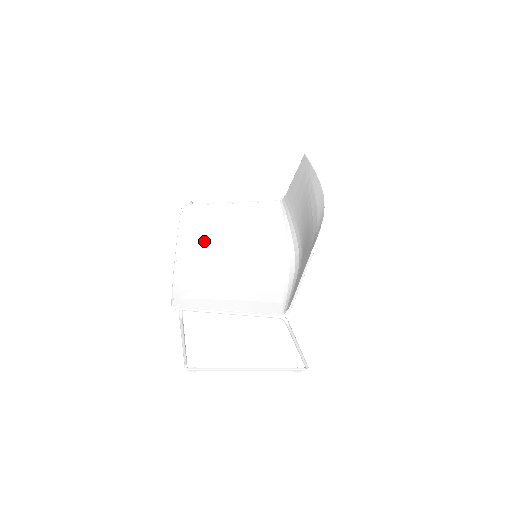
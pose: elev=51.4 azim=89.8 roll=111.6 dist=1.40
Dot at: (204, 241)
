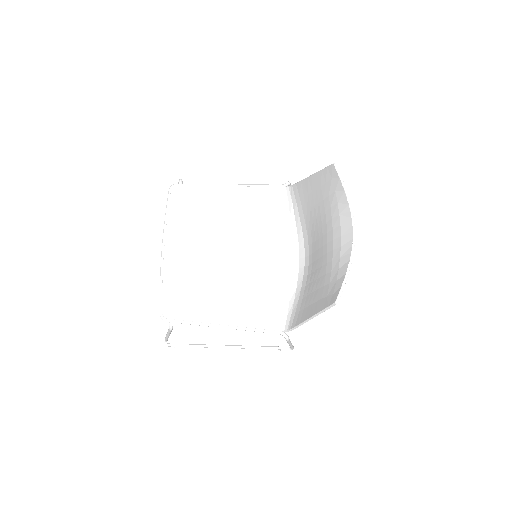
Dot at: (196, 233)
